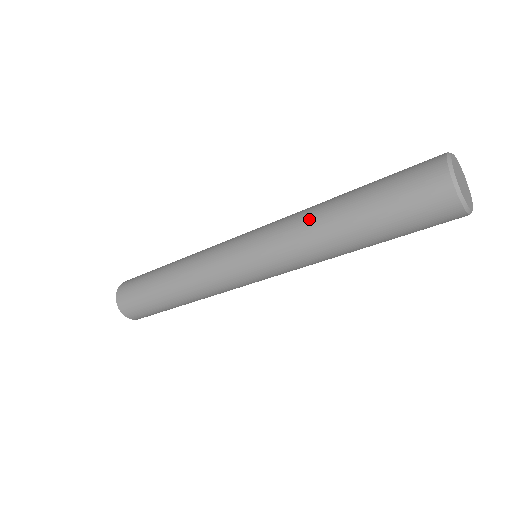
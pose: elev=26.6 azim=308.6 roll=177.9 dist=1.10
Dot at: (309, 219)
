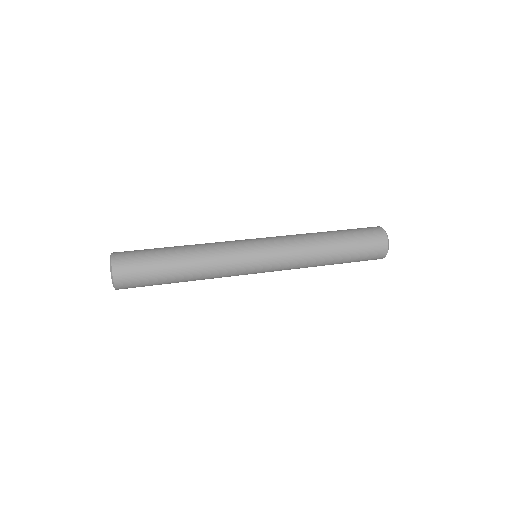
Dot at: (314, 251)
